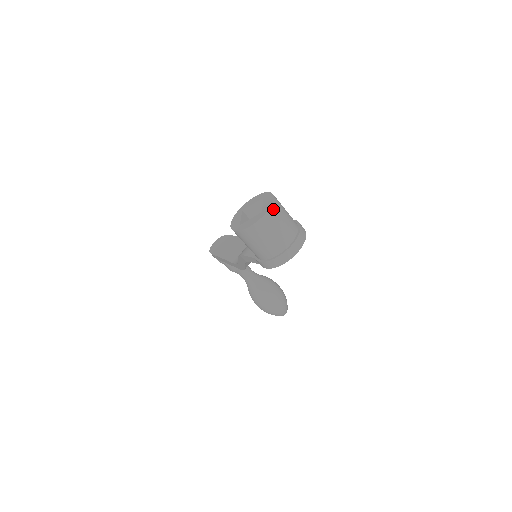
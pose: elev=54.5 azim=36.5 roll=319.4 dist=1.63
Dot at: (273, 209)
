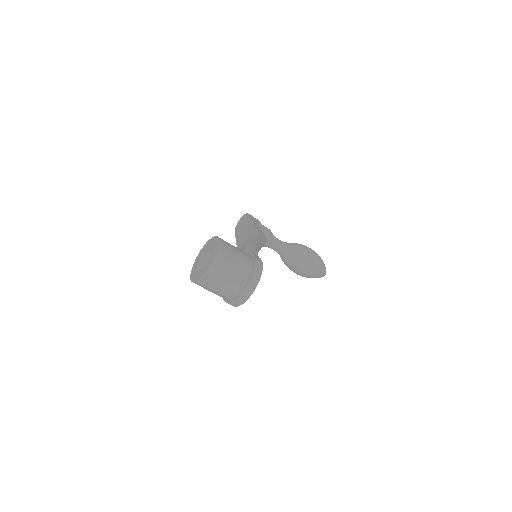
Dot at: (214, 267)
